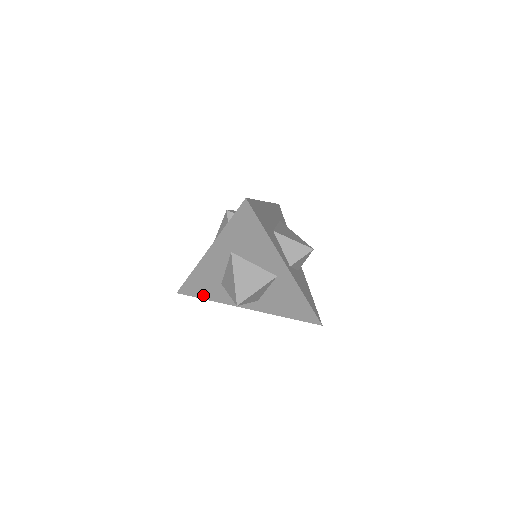
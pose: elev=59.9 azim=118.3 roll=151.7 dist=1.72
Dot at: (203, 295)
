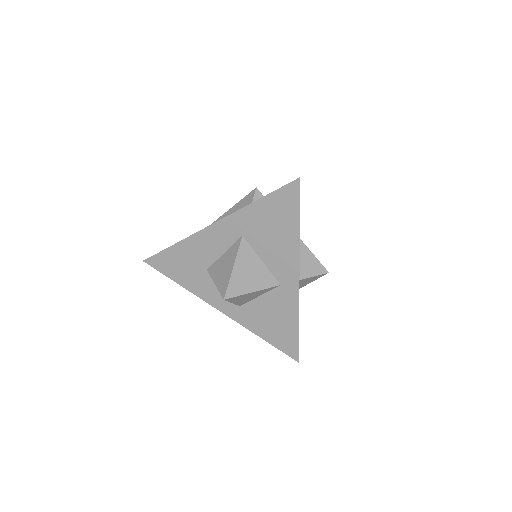
Dot at: (175, 275)
